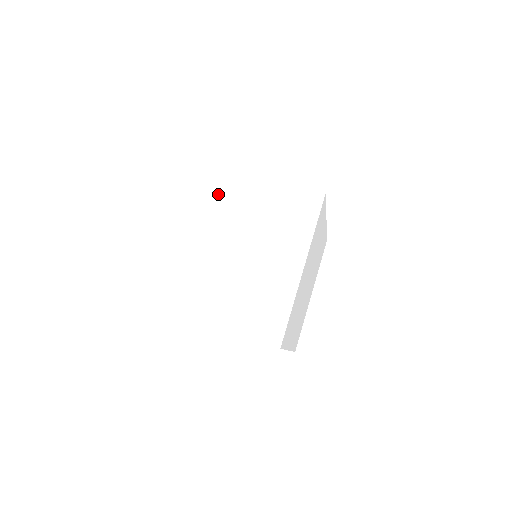
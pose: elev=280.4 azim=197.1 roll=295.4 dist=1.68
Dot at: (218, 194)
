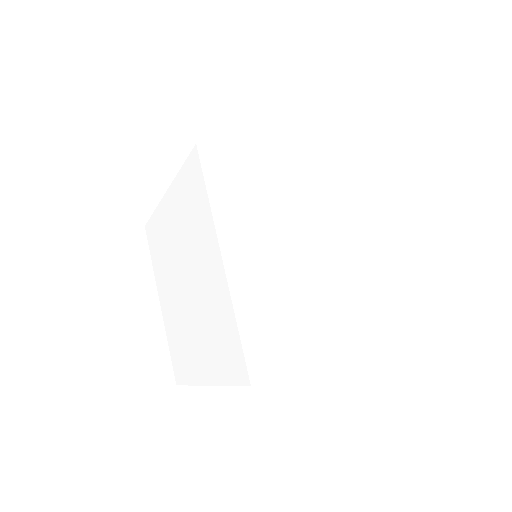
Dot at: (247, 179)
